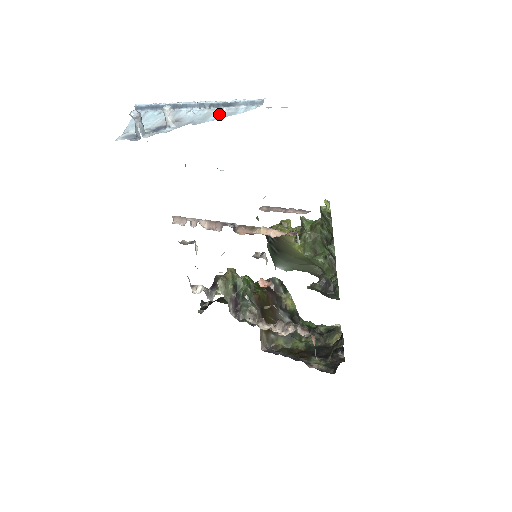
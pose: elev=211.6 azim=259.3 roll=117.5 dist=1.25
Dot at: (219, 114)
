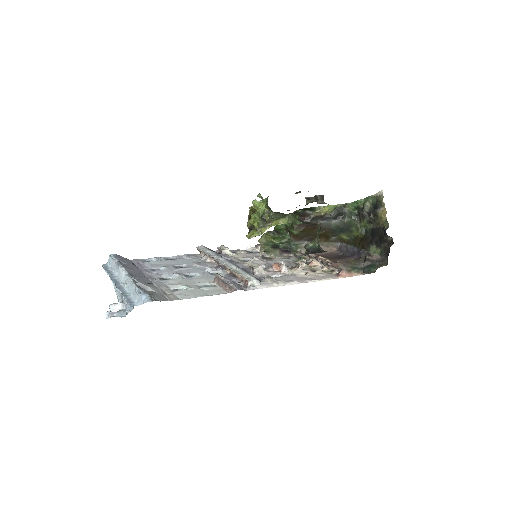
Dot at: occluded
